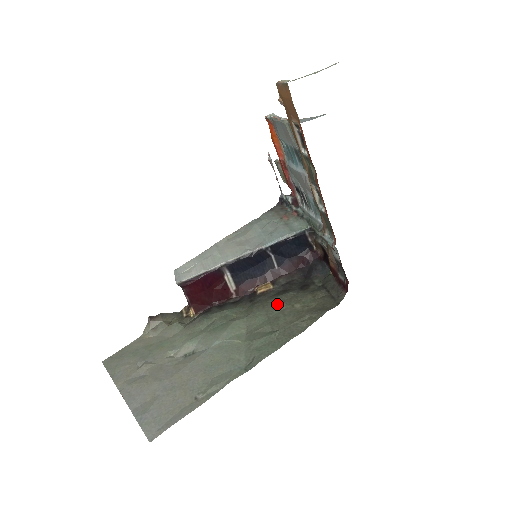
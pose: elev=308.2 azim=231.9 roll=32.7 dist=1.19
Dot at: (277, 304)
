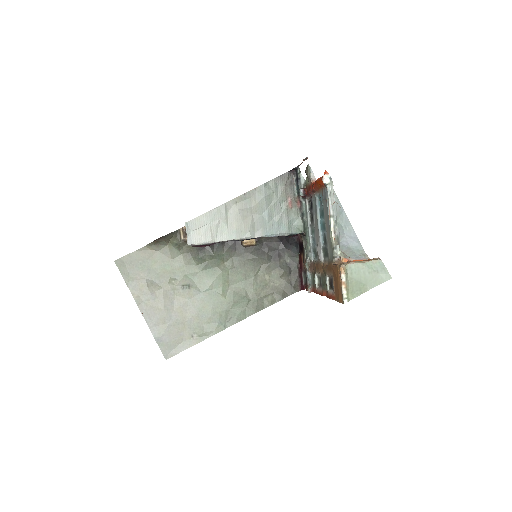
Dot at: (254, 267)
